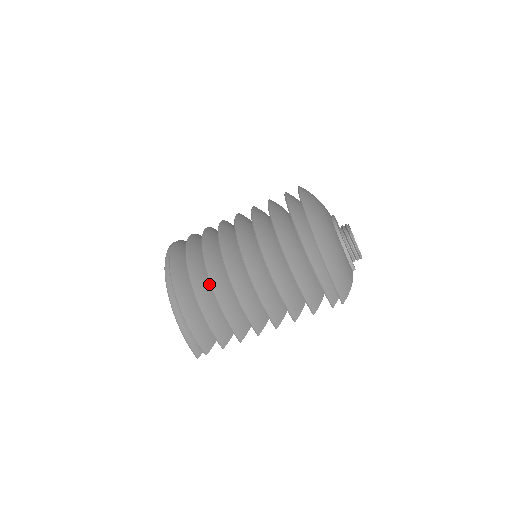
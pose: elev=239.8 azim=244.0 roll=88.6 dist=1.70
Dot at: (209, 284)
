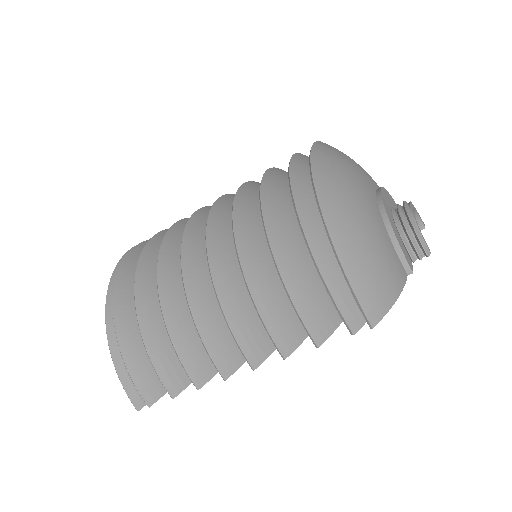
Dot at: occluded
